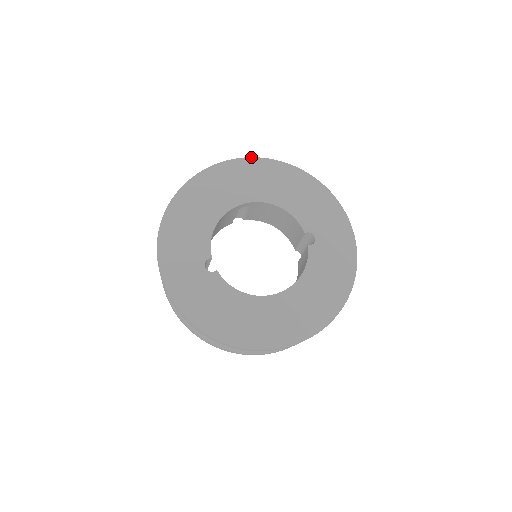
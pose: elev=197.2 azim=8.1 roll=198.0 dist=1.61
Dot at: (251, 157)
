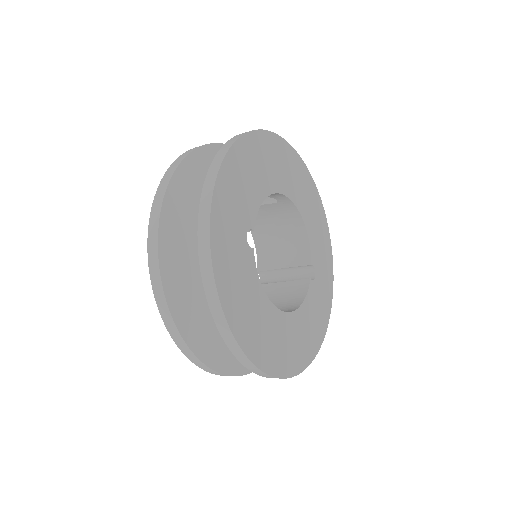
Dot at: occluded
